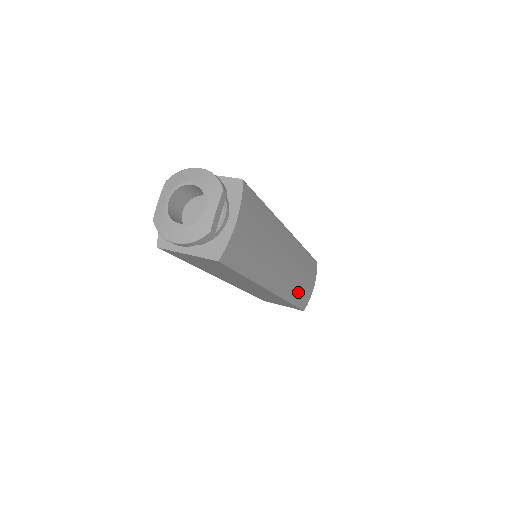
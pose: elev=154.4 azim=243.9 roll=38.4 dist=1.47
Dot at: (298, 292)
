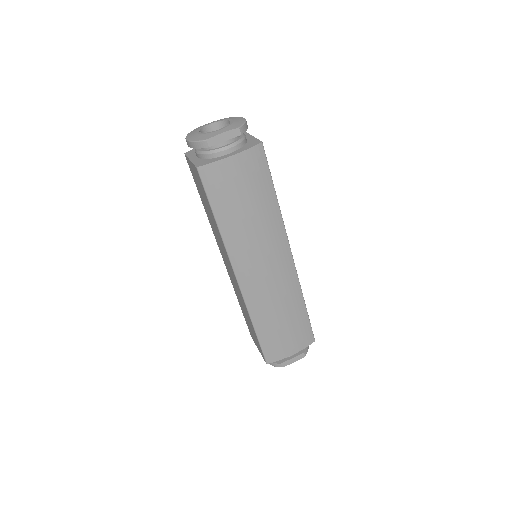
Dot at: (268, 327)
